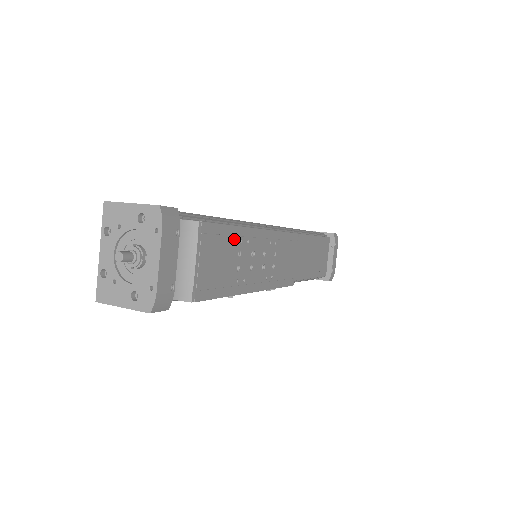
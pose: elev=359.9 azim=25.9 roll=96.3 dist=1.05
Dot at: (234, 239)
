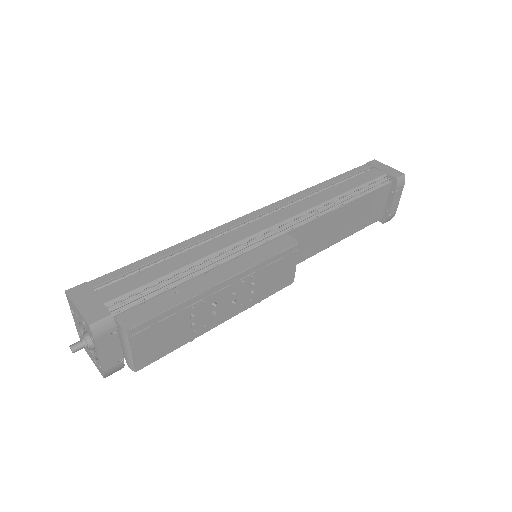
Dot at: (181, 312)
